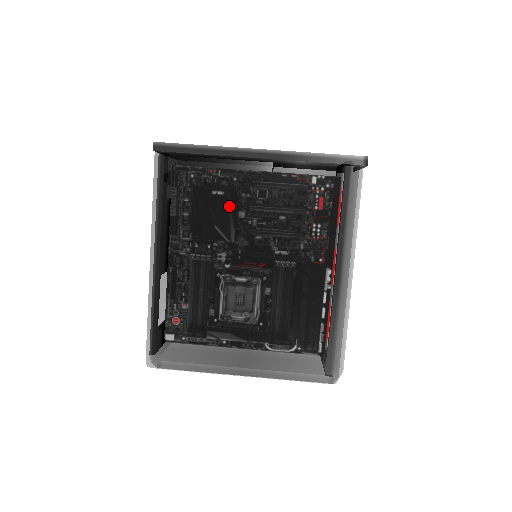
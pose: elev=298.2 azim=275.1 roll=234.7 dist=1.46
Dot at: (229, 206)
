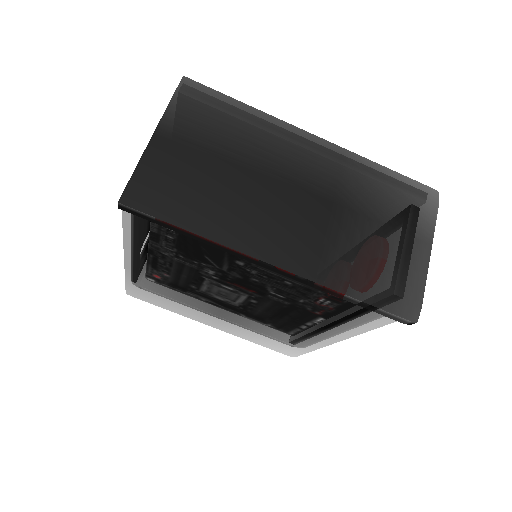
Dot at: (221, 274)
